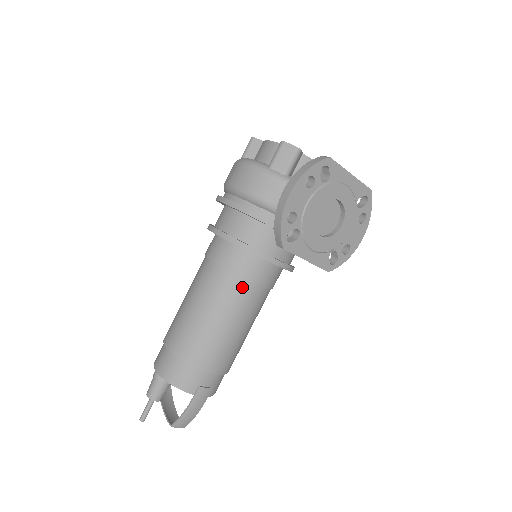
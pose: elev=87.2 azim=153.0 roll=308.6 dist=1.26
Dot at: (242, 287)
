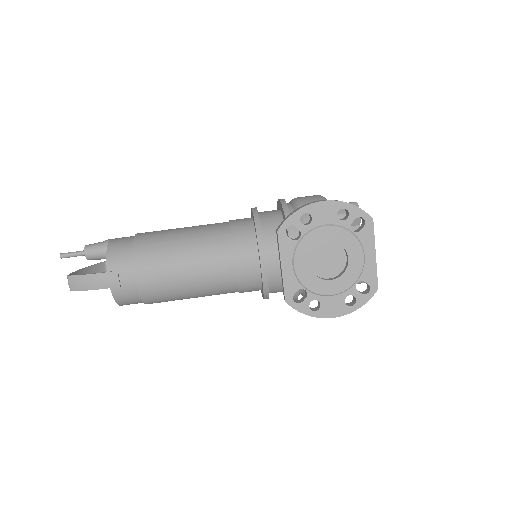
Dot at: (224, 249)
